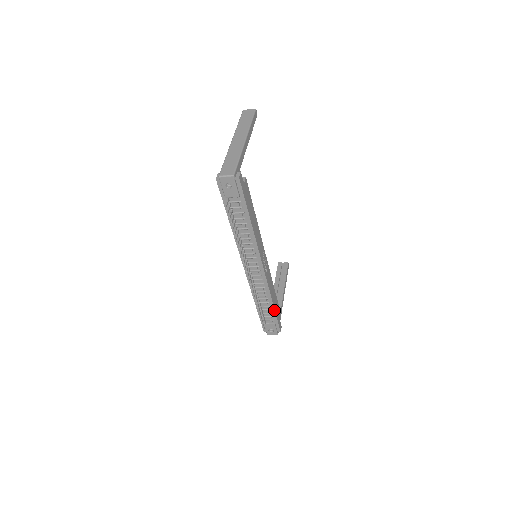
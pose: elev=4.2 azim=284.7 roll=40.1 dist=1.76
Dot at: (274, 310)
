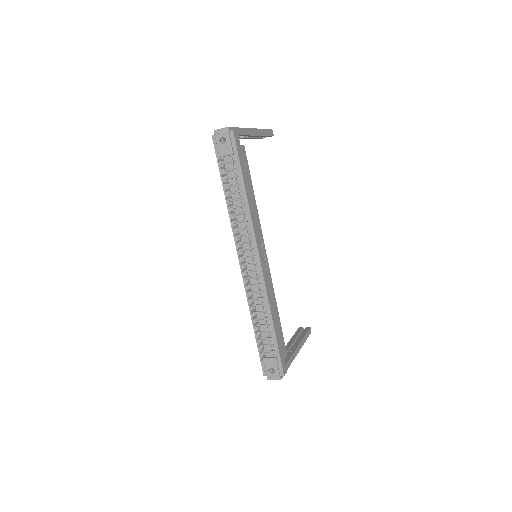
Dot at: (274, 333)
